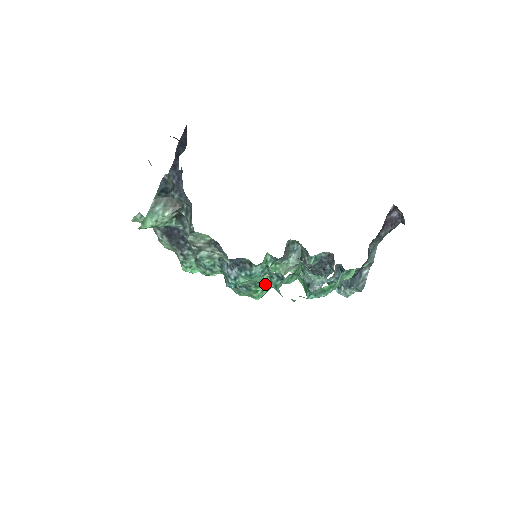
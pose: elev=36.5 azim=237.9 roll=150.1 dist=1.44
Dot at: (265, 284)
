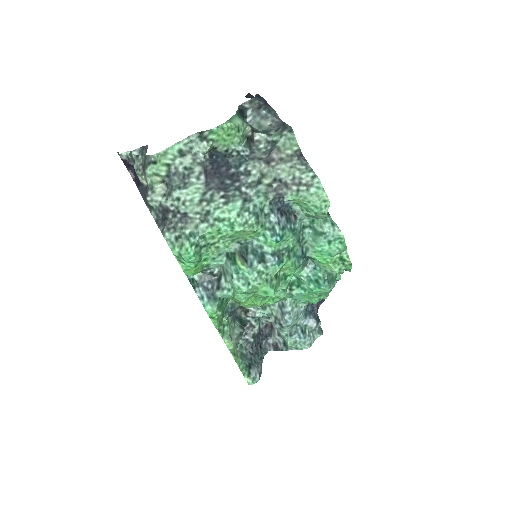
Dot at: (294, 257)
